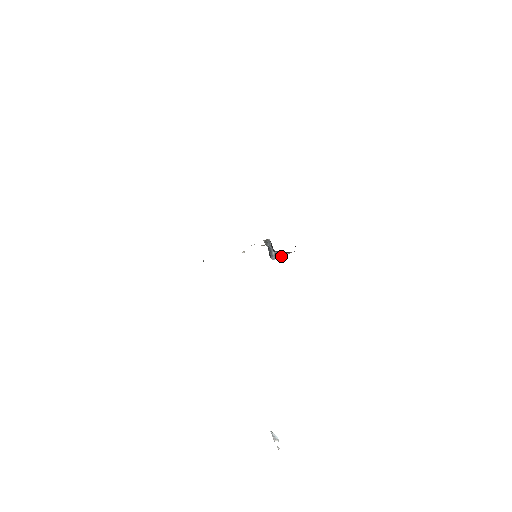
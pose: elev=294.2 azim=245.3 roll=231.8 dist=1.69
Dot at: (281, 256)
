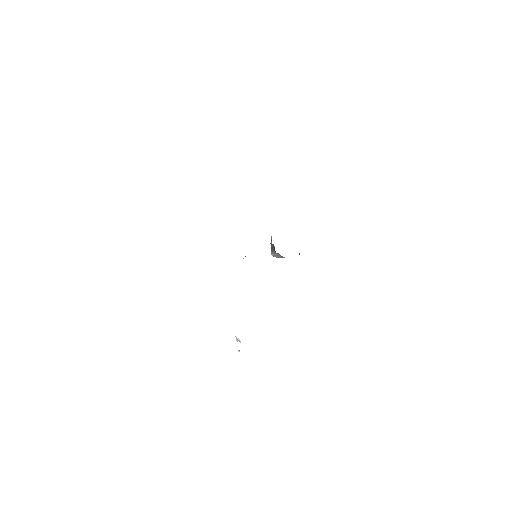
Dot at: (281, 257)
